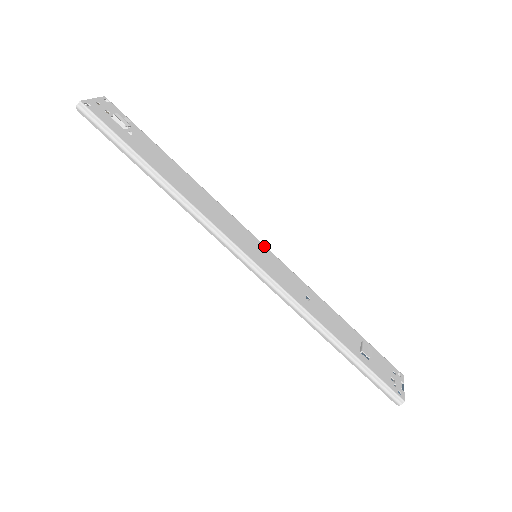
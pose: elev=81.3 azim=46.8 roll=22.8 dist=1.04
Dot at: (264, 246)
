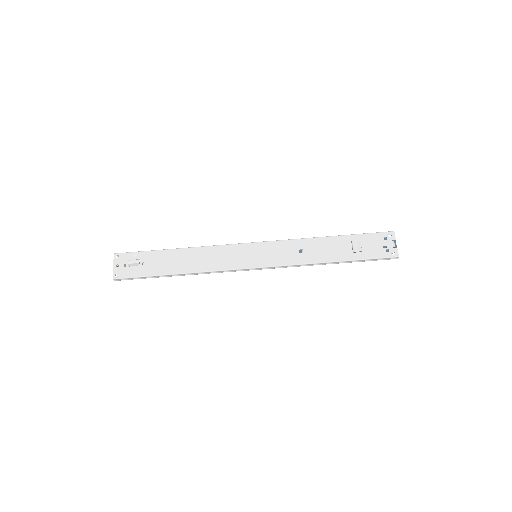
Dot at: (255, 244)
